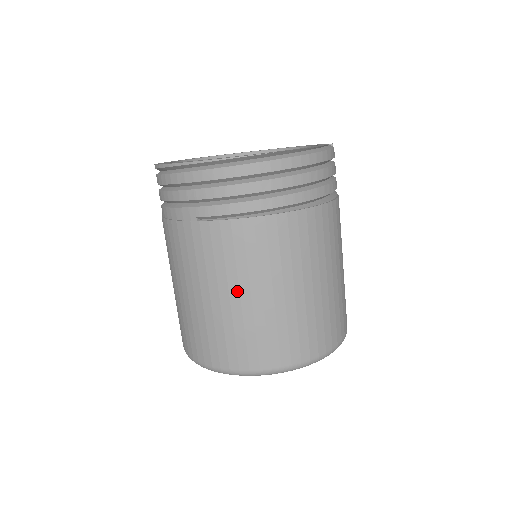
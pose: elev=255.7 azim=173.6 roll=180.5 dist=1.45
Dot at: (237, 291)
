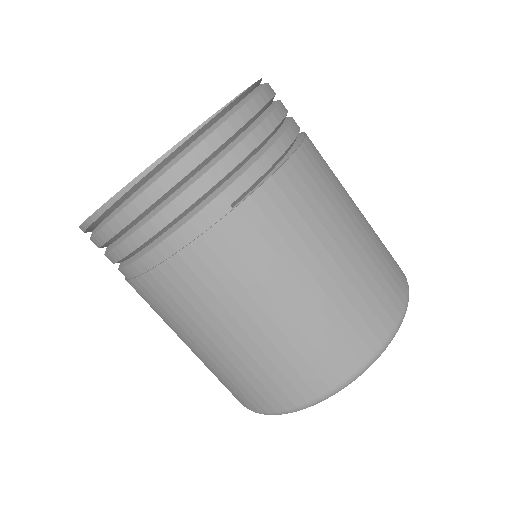
Dot at: (326, 255)
